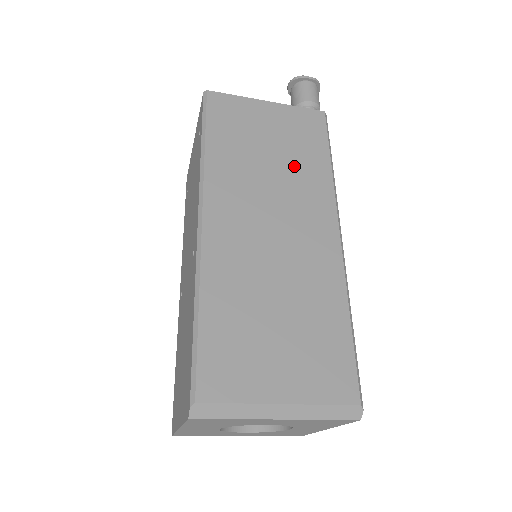
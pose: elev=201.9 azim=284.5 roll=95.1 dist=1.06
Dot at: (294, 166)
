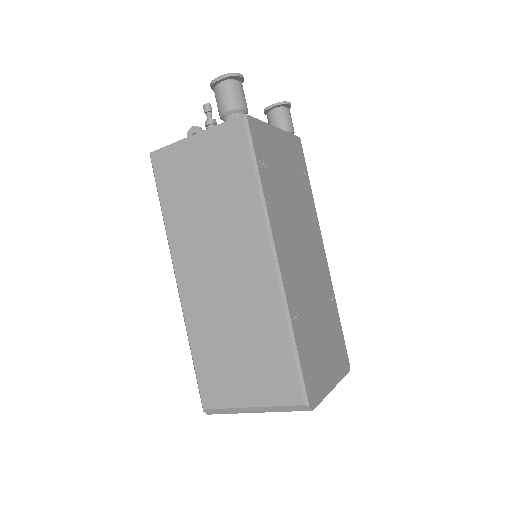
Dot at: (226, 201)
